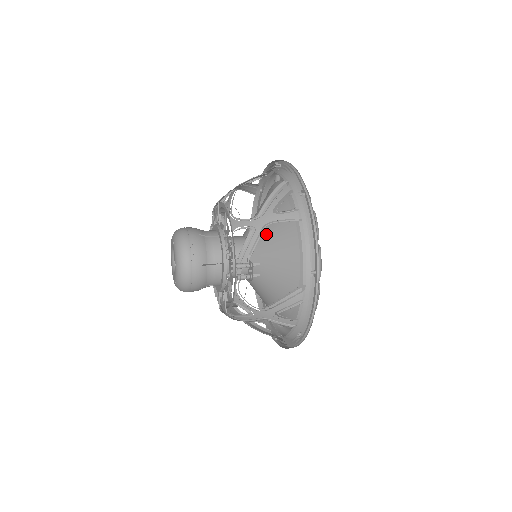
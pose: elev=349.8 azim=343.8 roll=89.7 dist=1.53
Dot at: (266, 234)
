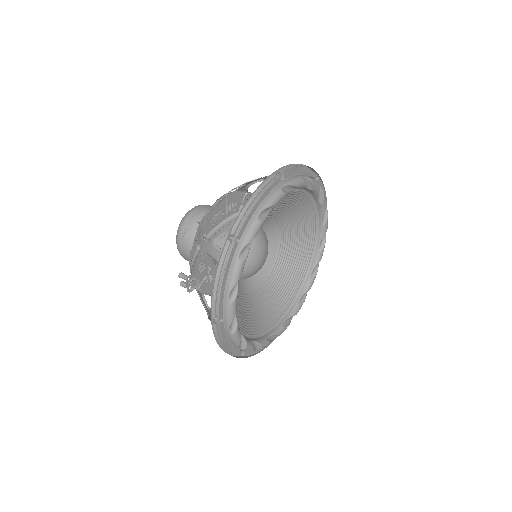
Dot at: occluded
